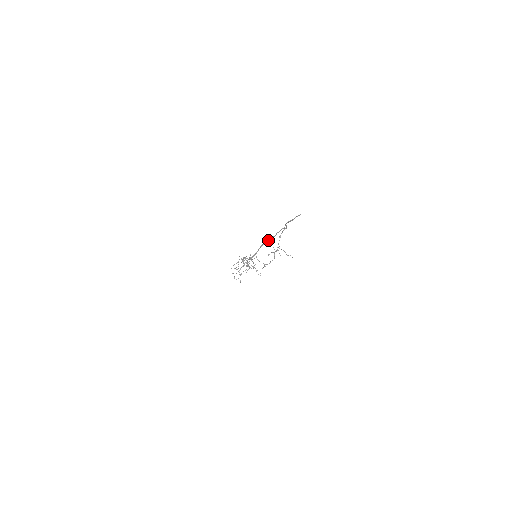
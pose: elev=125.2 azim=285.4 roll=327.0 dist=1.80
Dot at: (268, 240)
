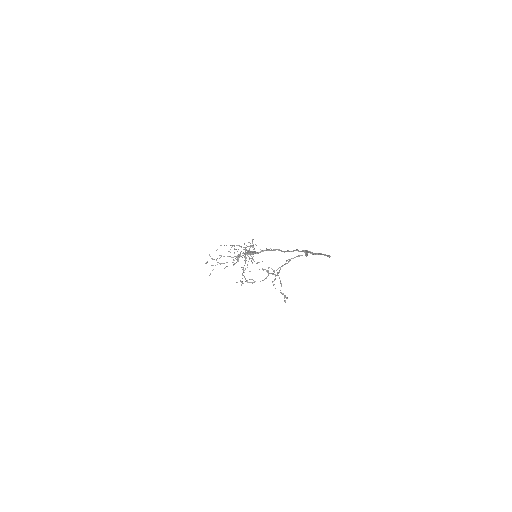
Dot at: occluded
